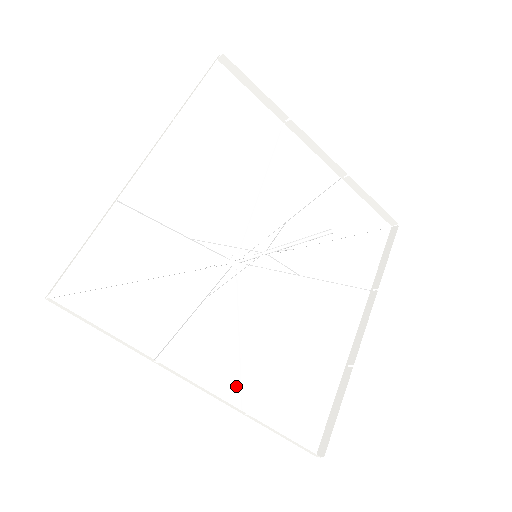
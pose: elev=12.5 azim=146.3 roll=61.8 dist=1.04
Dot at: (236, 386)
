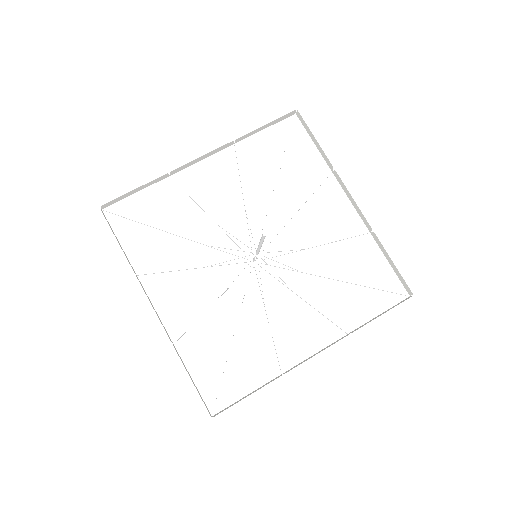
Dot at: (184, 327)
